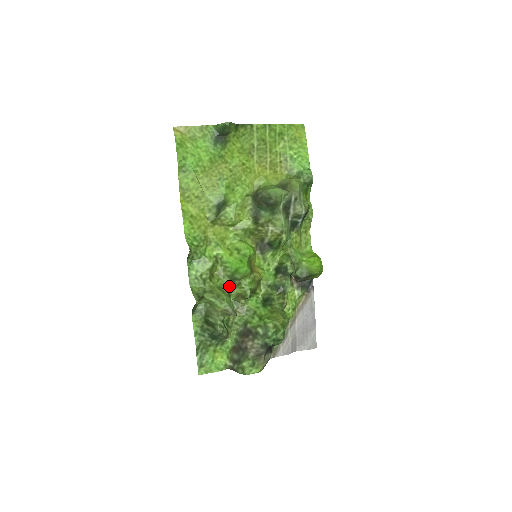
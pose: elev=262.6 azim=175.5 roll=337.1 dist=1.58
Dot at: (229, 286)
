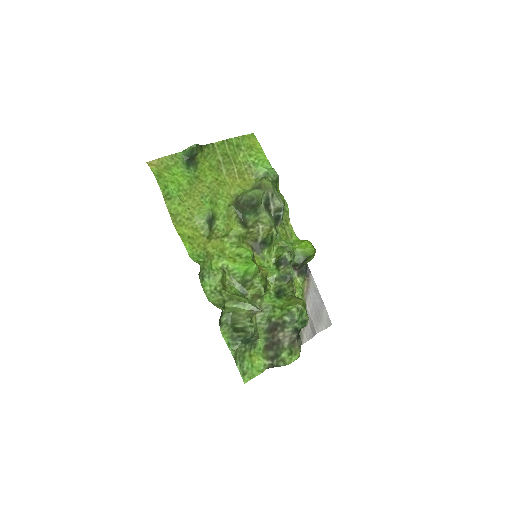
Dot at: (242, 291)
